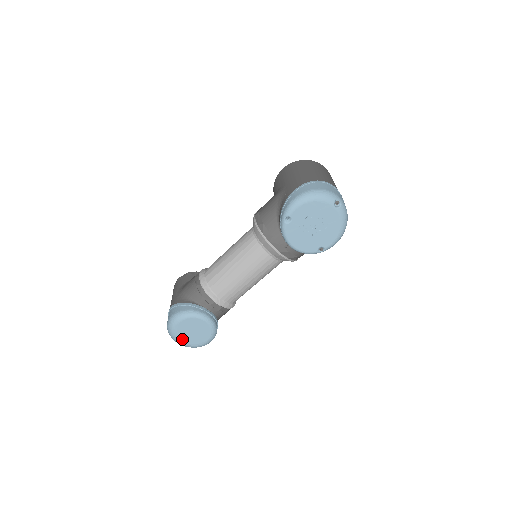
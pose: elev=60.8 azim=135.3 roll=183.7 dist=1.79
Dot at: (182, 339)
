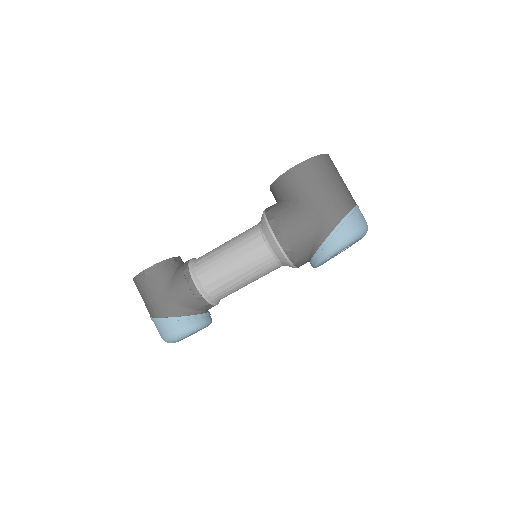
Dot at: occluded
